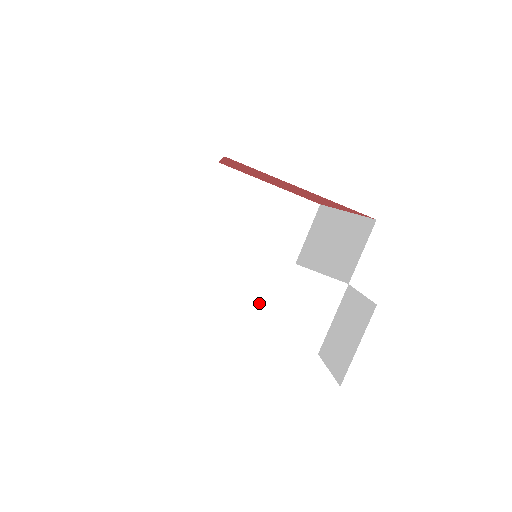
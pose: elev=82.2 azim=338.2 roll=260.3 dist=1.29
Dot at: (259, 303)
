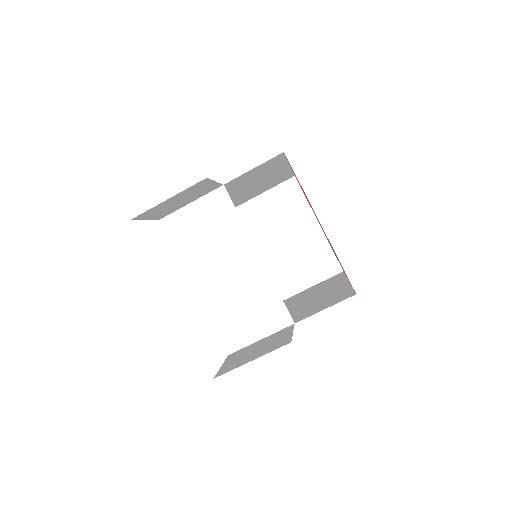
Dot at: (219, 277)
